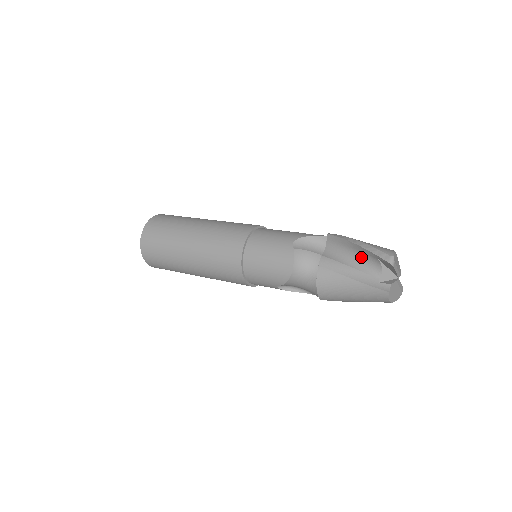
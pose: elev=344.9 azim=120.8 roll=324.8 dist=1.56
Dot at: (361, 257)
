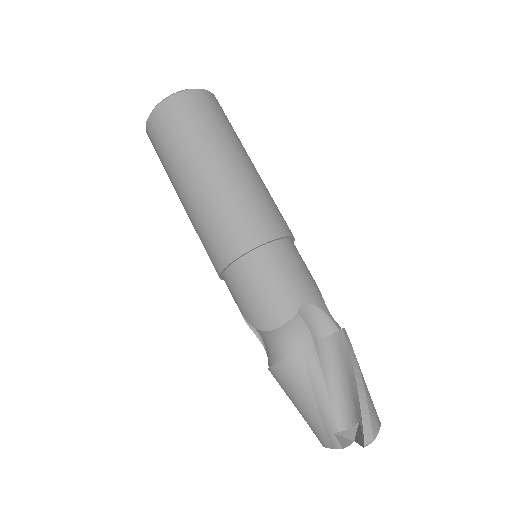
Dot at: (346, 394)
